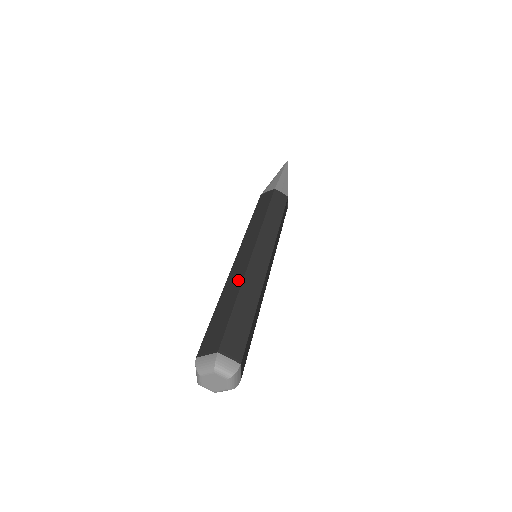
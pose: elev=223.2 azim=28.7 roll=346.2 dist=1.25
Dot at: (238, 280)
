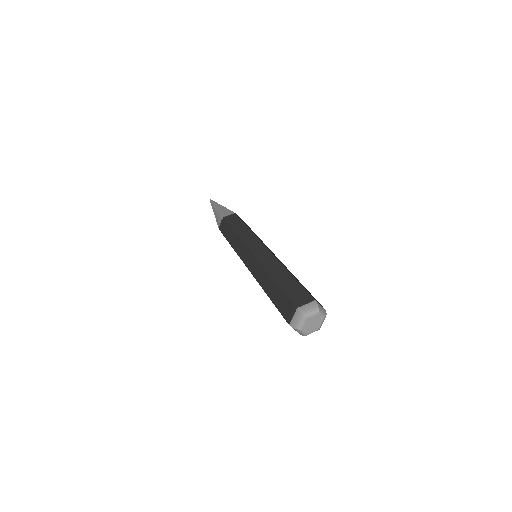
Dot at: (277, 264)
